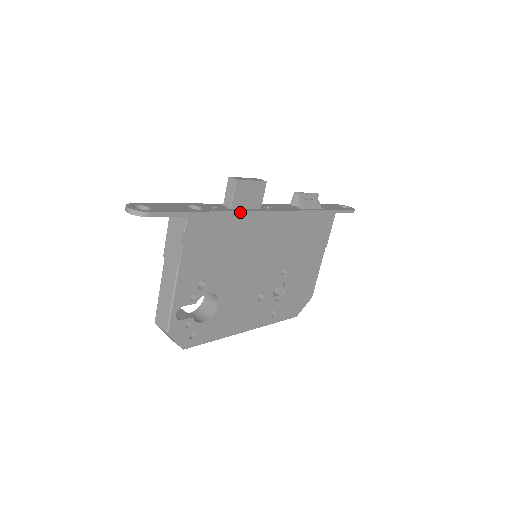
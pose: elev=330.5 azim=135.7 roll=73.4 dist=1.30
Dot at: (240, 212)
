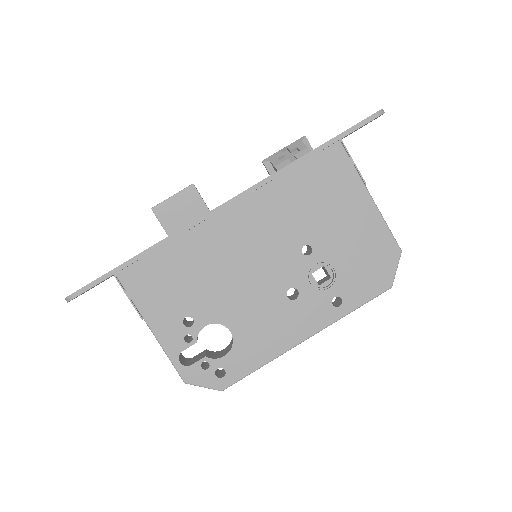
Dot at: (174, 234)
